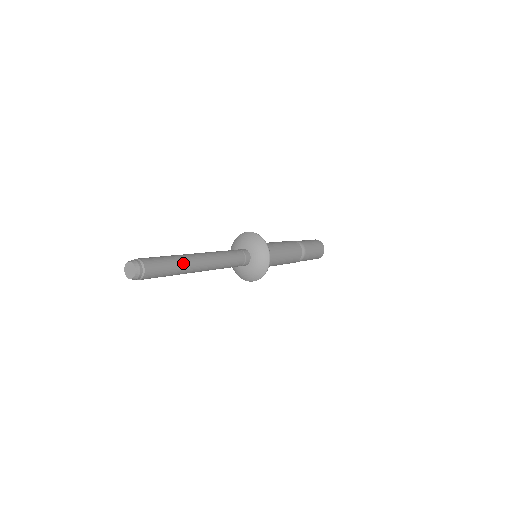
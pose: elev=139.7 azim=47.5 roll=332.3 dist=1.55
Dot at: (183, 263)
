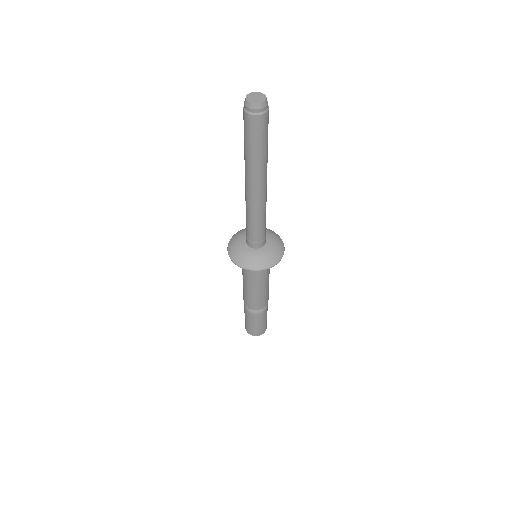
Dot at: occluded
